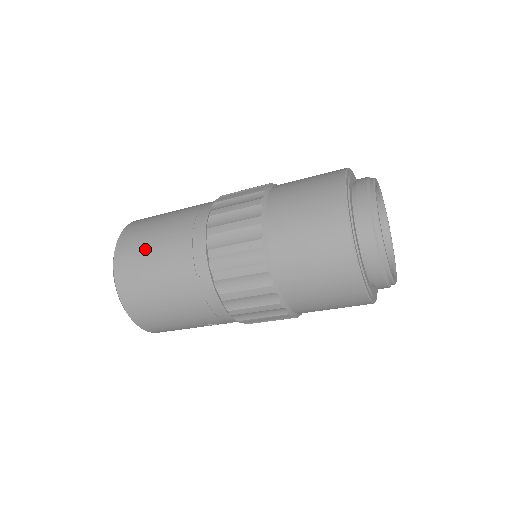
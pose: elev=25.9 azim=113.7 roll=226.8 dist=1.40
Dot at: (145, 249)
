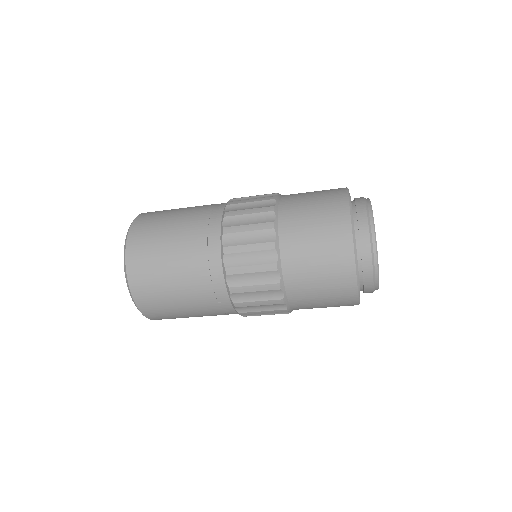
Dot at: (161, 279)
